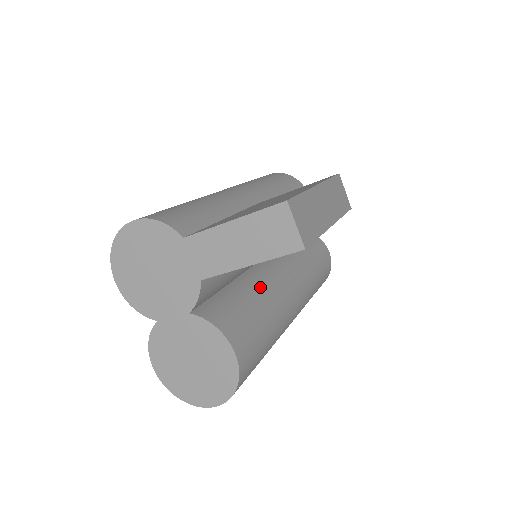
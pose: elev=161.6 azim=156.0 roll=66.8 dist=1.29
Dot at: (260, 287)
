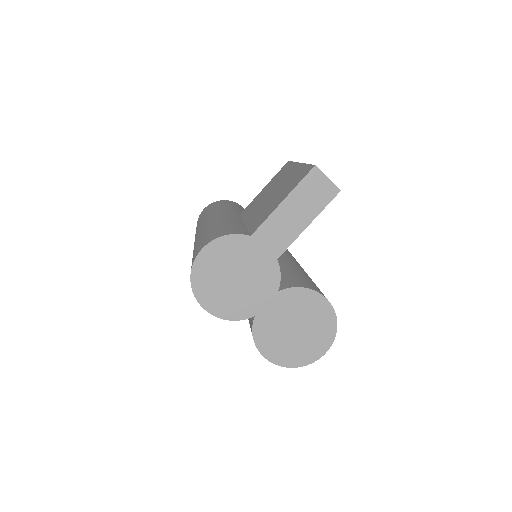
Dot at: (287, 265)
